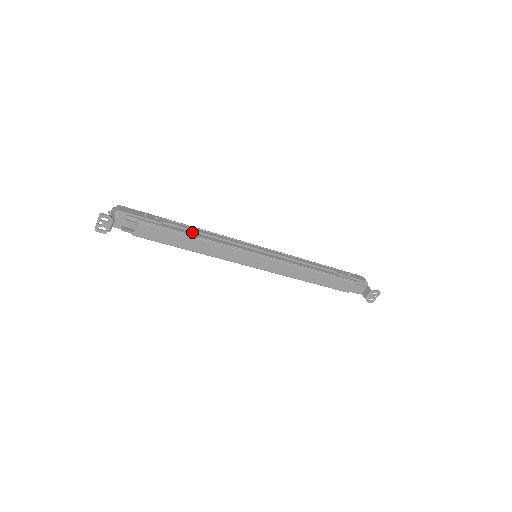
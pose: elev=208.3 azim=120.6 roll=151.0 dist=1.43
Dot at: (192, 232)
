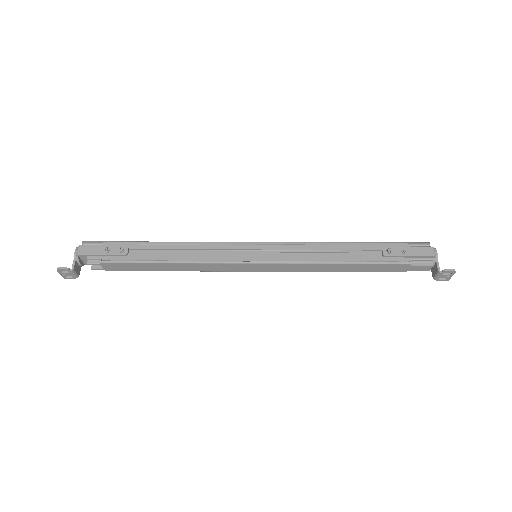
Dot at: (164, 254)
